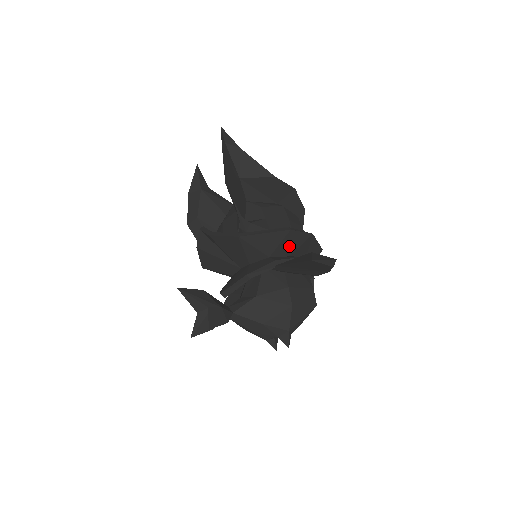
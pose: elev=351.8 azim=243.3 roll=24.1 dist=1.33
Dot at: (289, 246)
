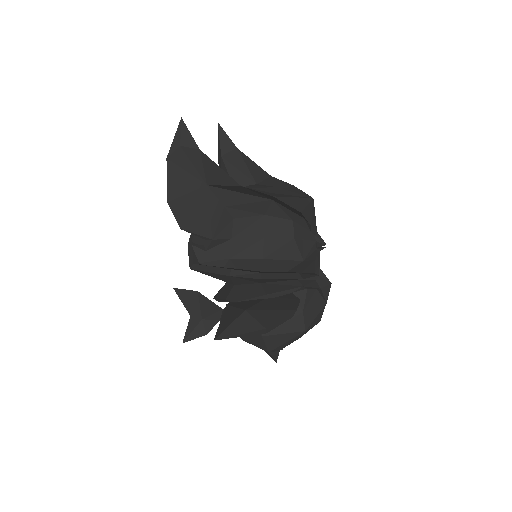
Dot at: (248, 280)
